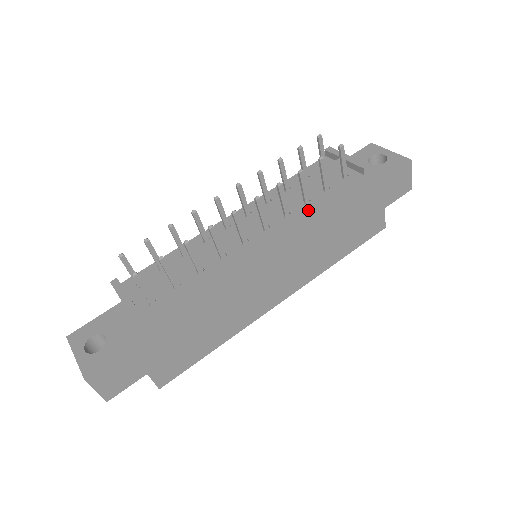
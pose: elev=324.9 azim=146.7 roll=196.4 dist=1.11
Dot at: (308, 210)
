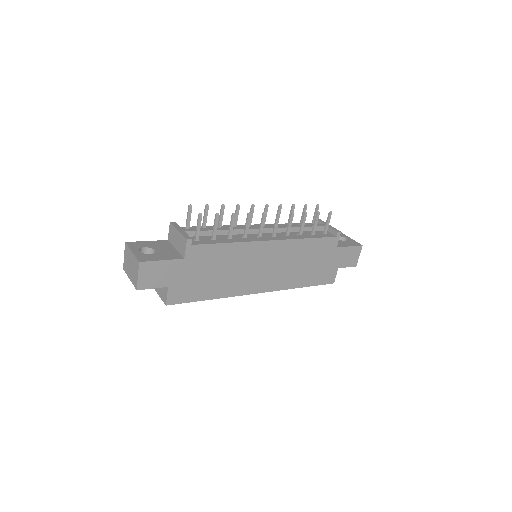
Dot at: (301, 238)
